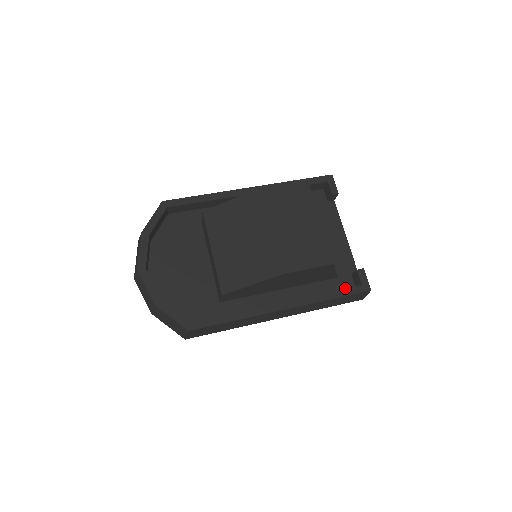
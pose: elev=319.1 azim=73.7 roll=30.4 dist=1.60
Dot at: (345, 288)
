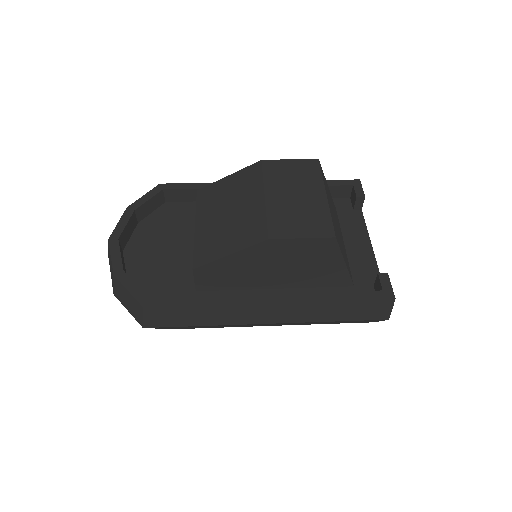
Dot at: (359, 291)
